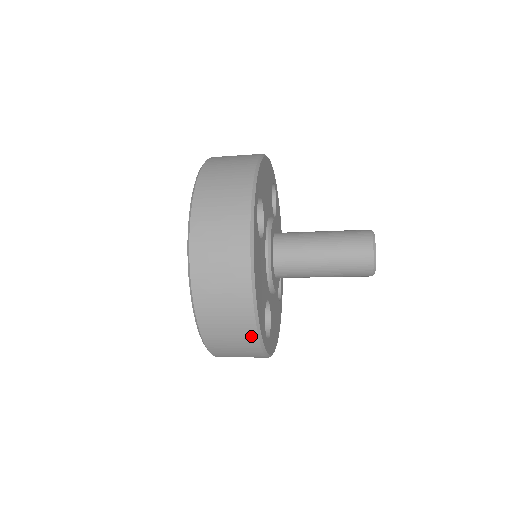
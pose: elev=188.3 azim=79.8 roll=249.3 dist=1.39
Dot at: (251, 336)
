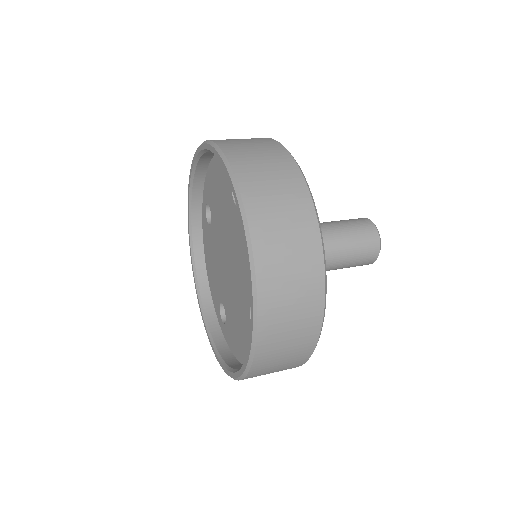
Dot at: (316, 308)
